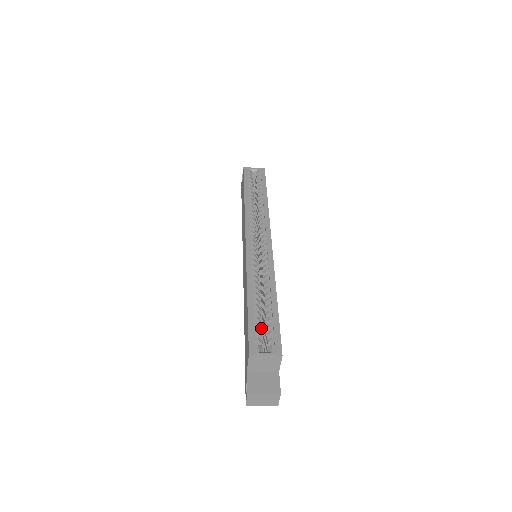
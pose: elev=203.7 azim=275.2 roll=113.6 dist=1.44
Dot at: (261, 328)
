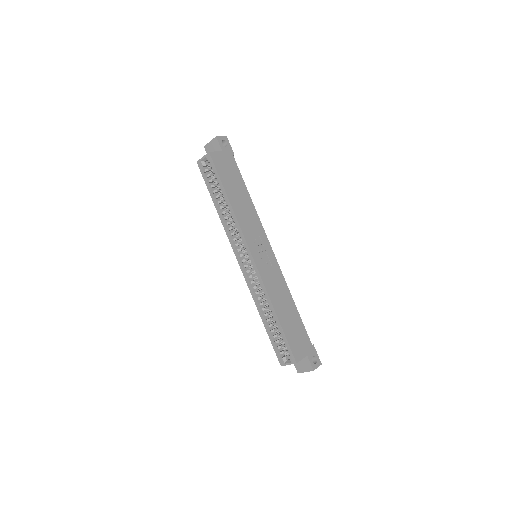
Dot at: occluded
